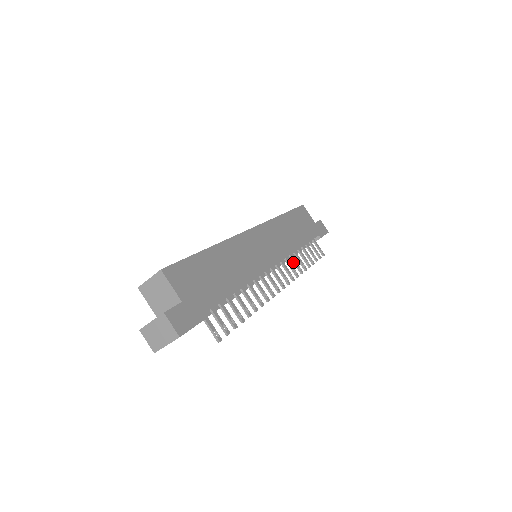
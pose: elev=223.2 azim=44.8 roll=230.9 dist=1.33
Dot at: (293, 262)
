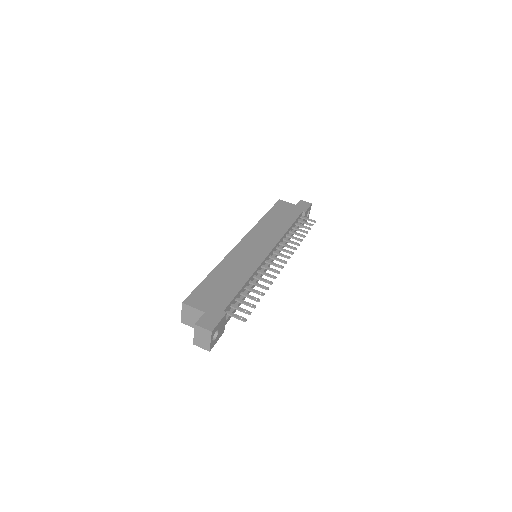
Dot at: (288, 242)
